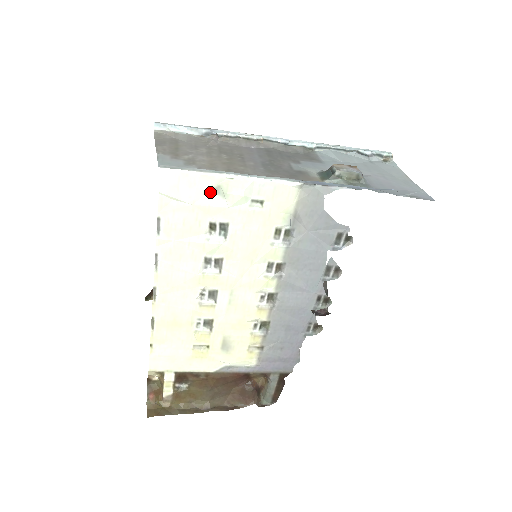
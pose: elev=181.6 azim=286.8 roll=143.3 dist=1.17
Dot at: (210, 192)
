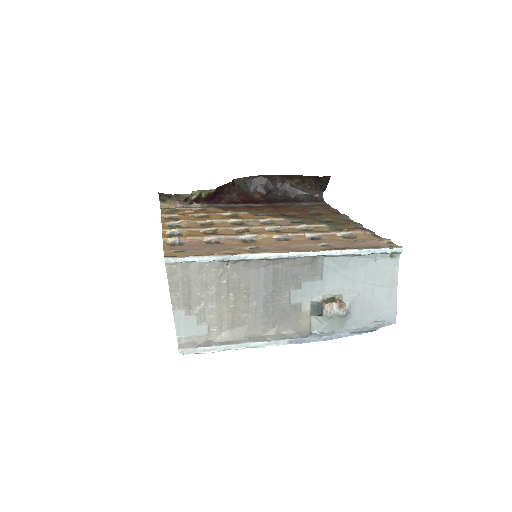
Dot at: occluded
